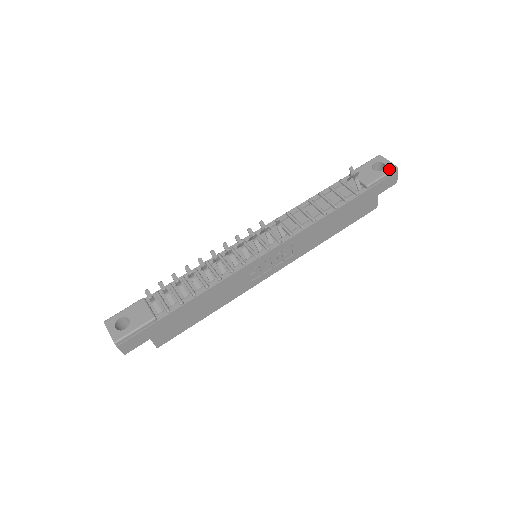
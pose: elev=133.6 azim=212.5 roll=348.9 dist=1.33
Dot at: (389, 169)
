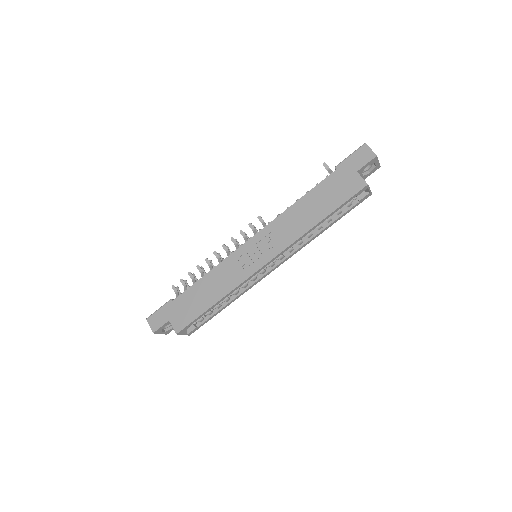
Dot at: (358, 149)
